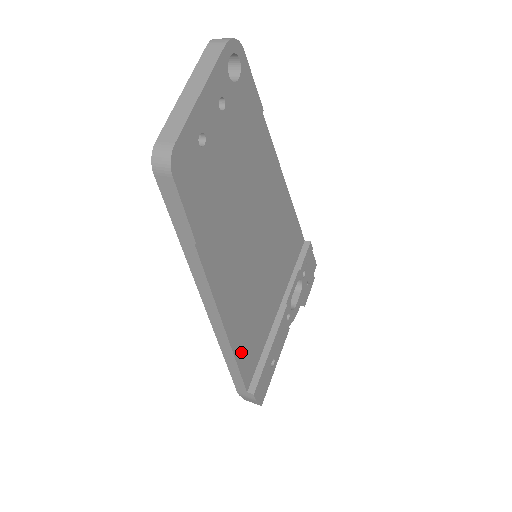
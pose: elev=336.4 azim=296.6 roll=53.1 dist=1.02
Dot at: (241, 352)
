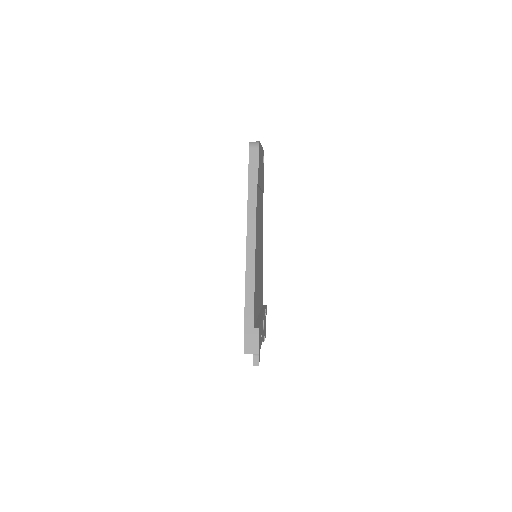
Dot at: (255, 288)
